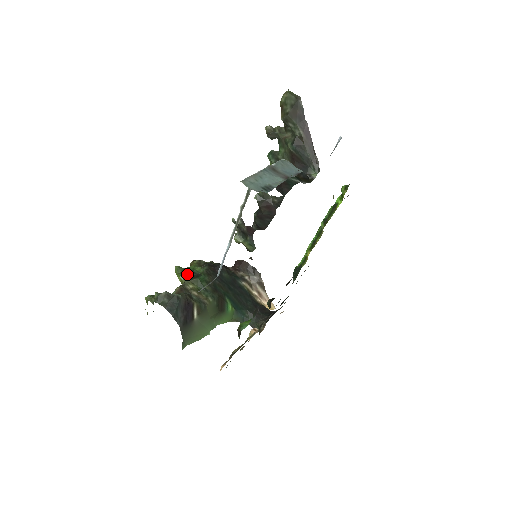
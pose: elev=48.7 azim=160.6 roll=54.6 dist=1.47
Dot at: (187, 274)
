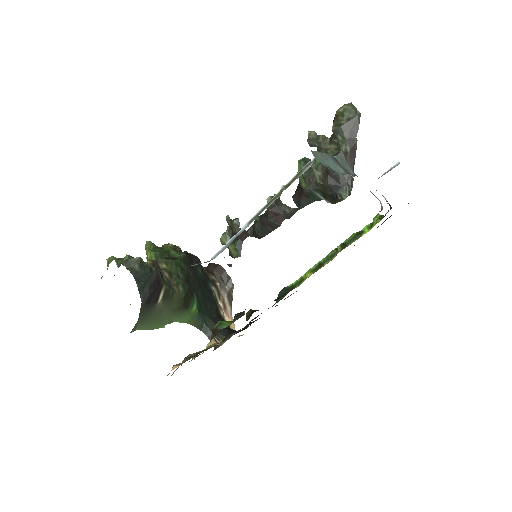
Dot at: (160, 253)
